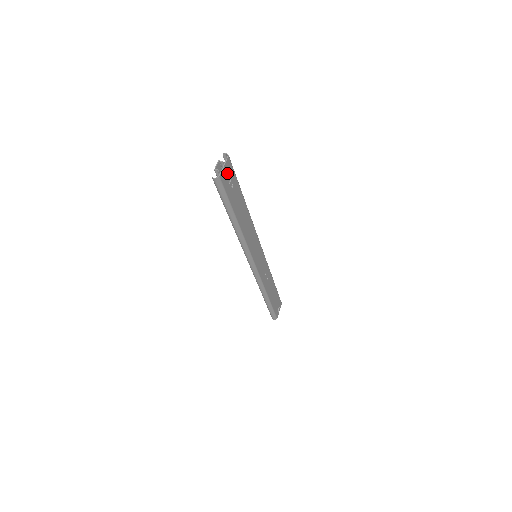
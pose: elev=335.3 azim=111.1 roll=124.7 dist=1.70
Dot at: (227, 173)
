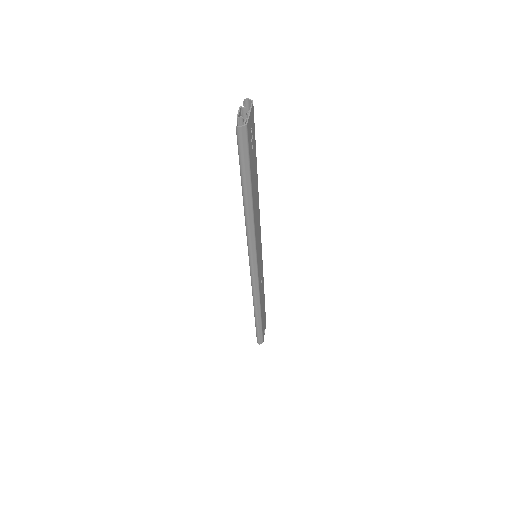
Dot at: (251, 125)
